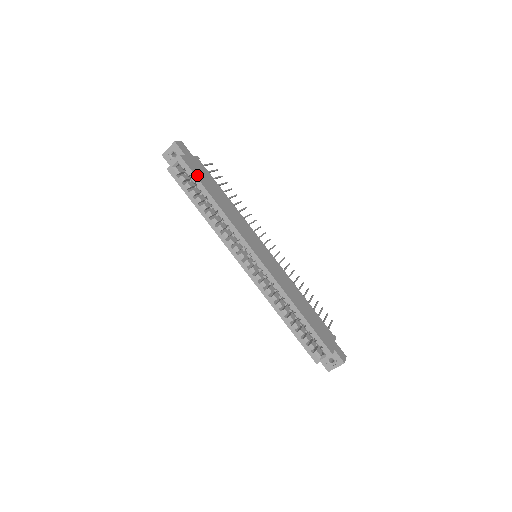
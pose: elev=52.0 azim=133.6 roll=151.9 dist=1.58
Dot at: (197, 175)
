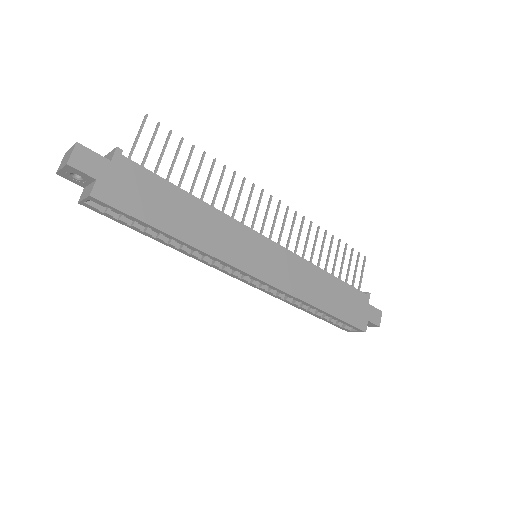
Dot at: (132, 210)
